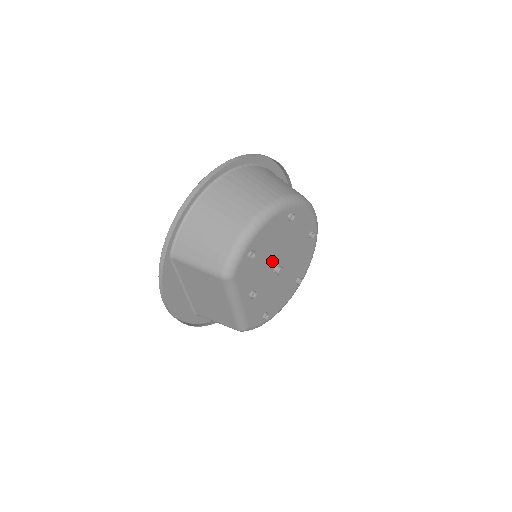
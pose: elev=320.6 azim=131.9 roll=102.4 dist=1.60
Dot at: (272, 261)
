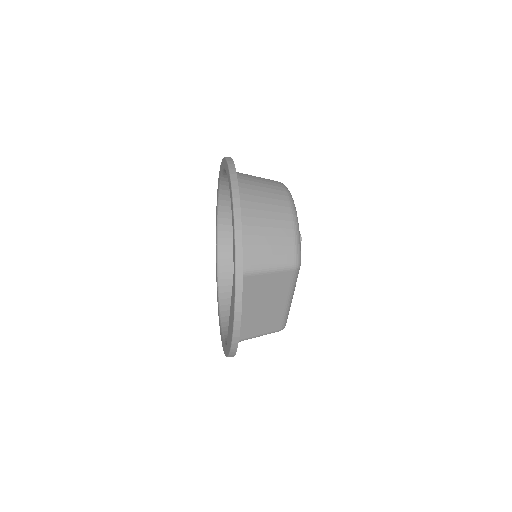
Dot at: occluded
